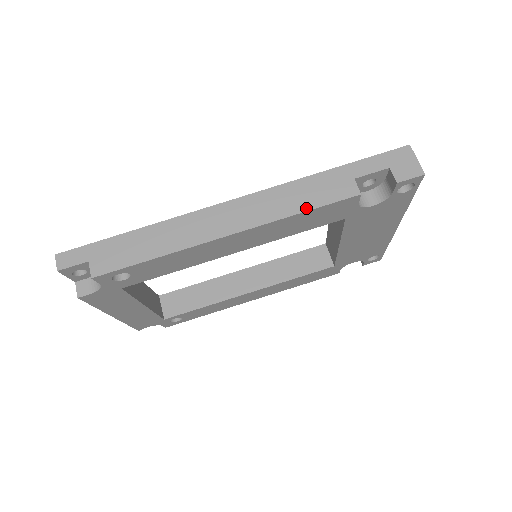
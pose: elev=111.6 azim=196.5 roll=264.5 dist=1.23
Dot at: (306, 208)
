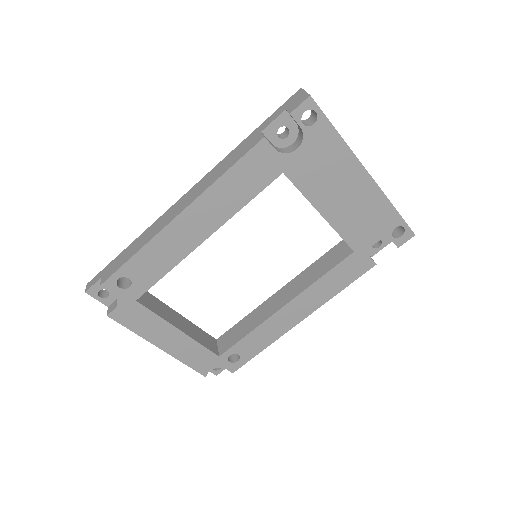
Dot at: (227, 169)
